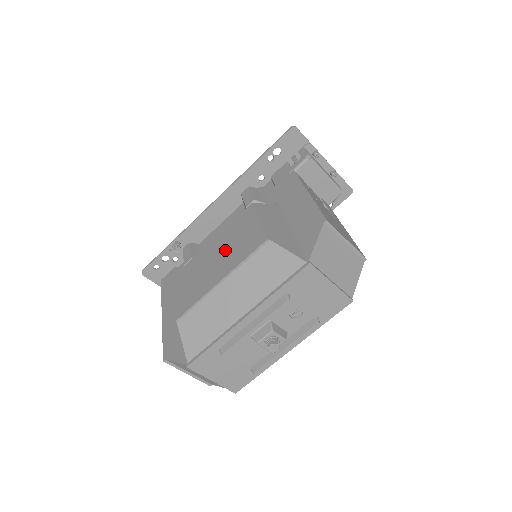
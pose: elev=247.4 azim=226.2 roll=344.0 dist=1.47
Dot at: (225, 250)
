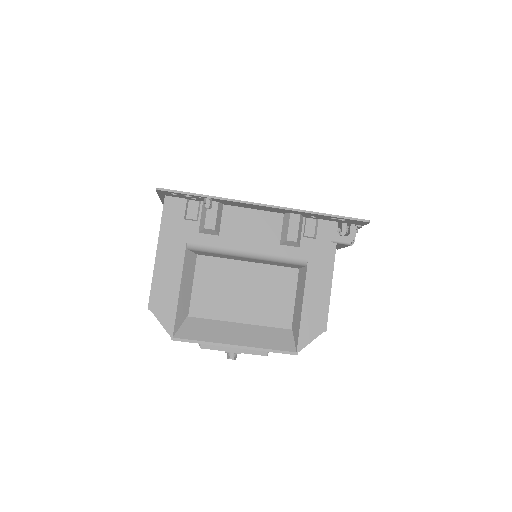
Dot at: (257, 293)
